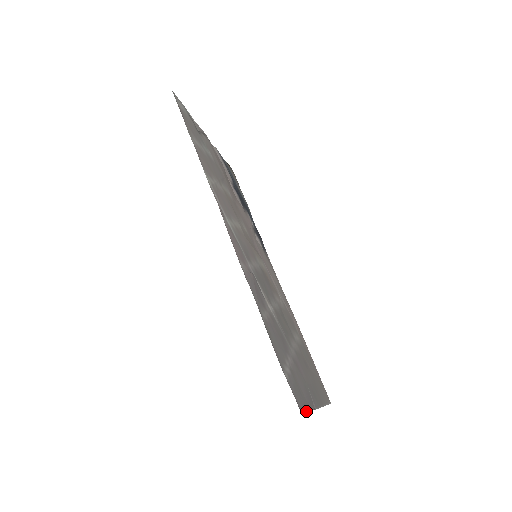
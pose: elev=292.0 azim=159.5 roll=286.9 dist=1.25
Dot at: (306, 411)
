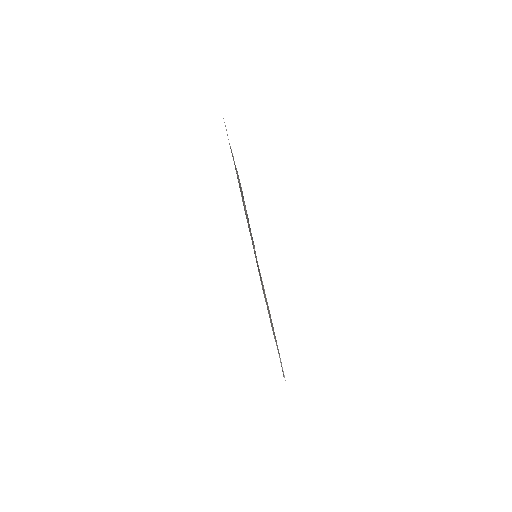
Dot at: occluded
